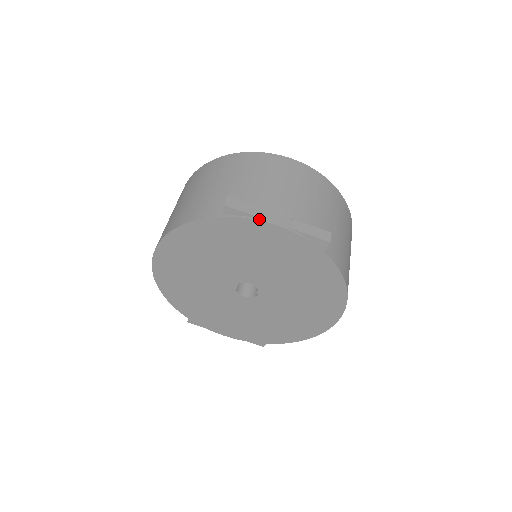
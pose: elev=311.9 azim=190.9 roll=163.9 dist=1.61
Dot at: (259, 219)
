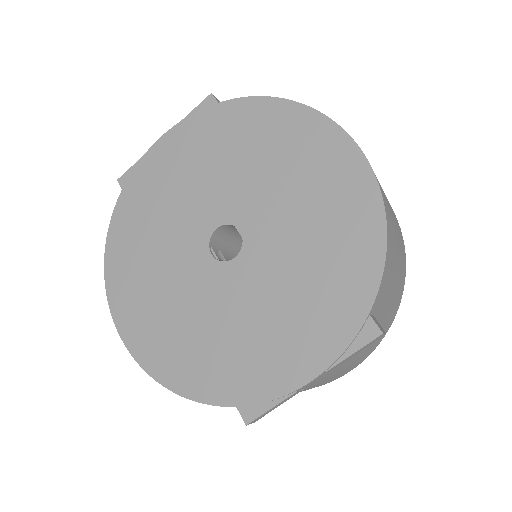
Dot at: (146, 154)
